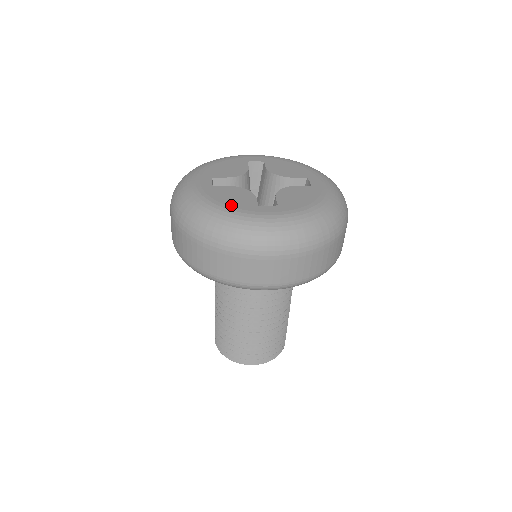
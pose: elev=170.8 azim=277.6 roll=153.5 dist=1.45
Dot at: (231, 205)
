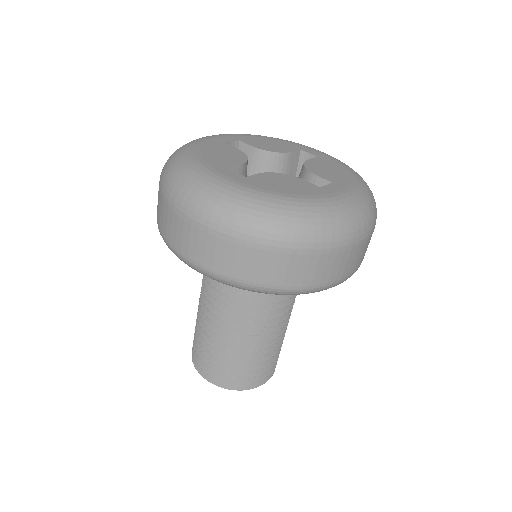
Dot at: (205, 156)
